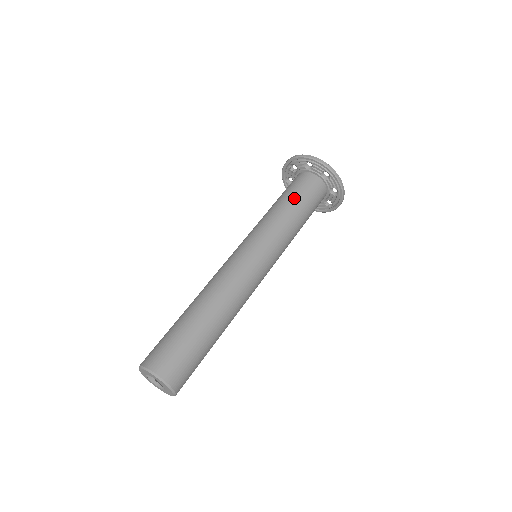
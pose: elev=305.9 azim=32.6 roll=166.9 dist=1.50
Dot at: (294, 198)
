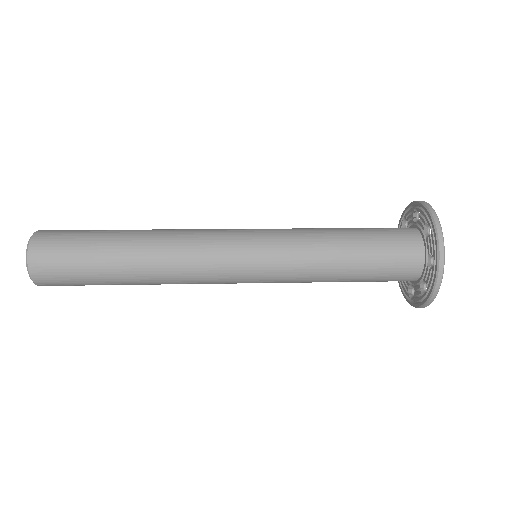
Dot at: (358, 230)
